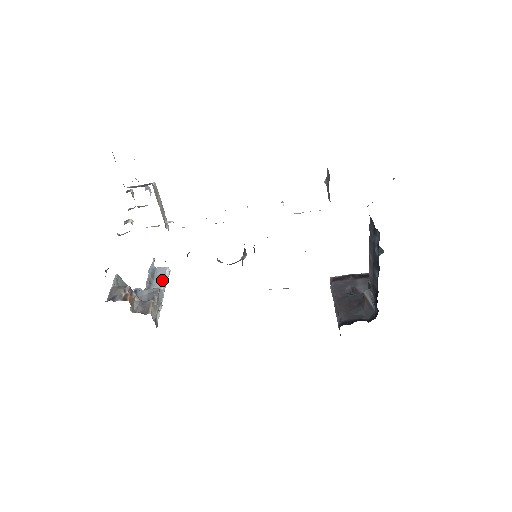
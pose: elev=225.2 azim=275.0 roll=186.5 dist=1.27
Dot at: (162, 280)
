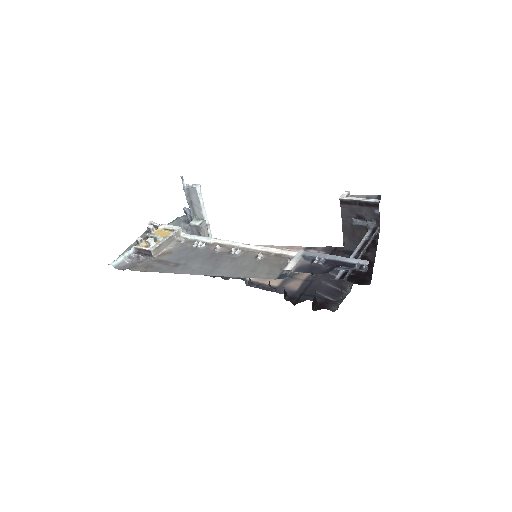
Dot at: (198, 203)
